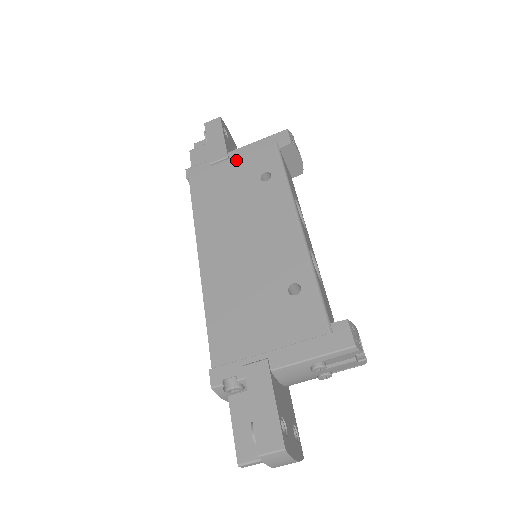
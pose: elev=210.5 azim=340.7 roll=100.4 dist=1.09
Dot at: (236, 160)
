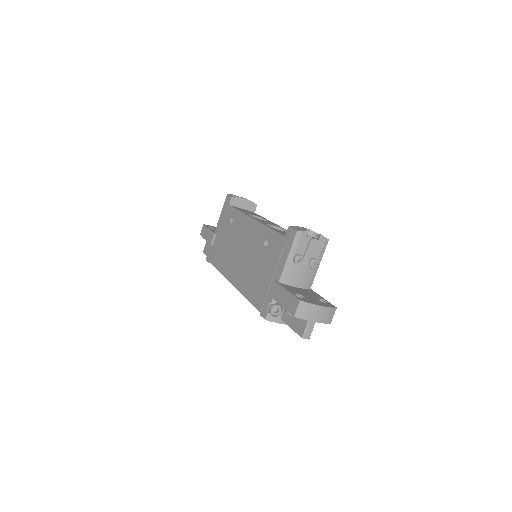
Dot at: (218, 230)
